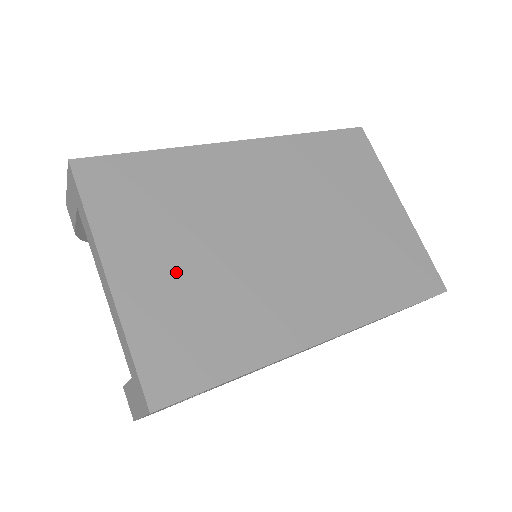
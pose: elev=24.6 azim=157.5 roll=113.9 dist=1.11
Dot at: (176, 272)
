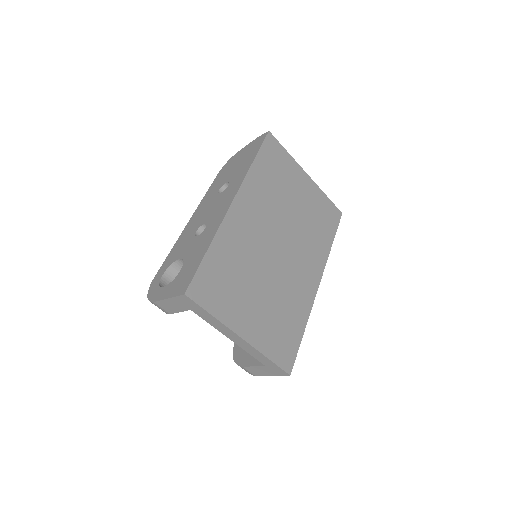
Dot at: (260, 309)
